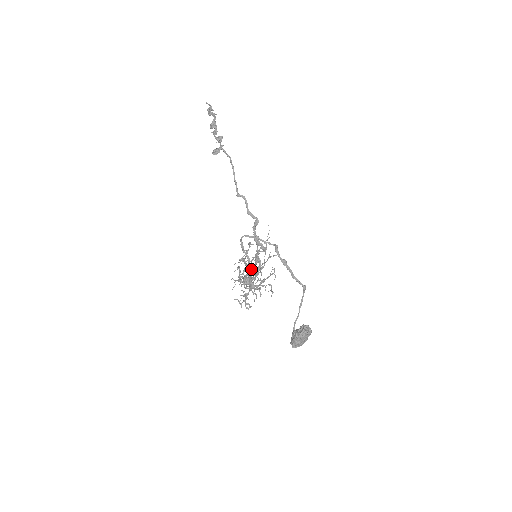
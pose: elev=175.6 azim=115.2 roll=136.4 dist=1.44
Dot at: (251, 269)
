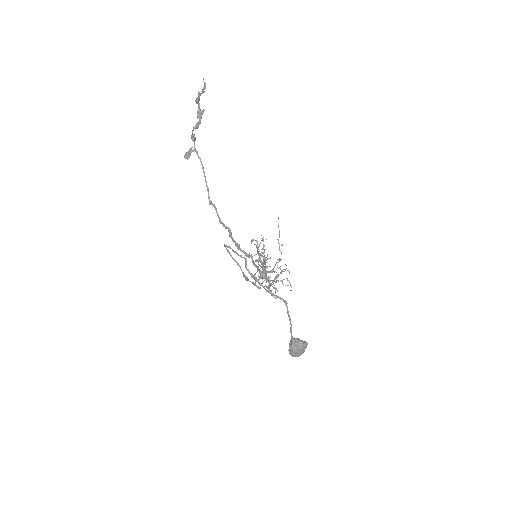
Dot at: (257, 268)
